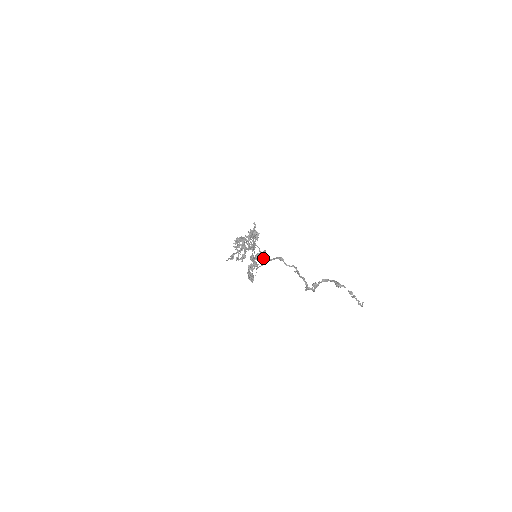
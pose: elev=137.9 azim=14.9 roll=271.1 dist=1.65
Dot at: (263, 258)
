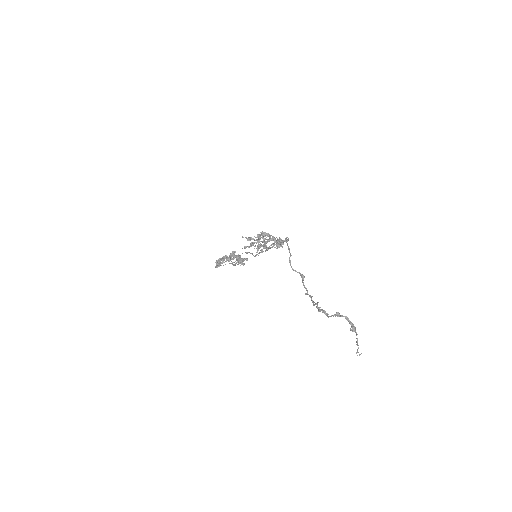
Dot at: (241, 262)
